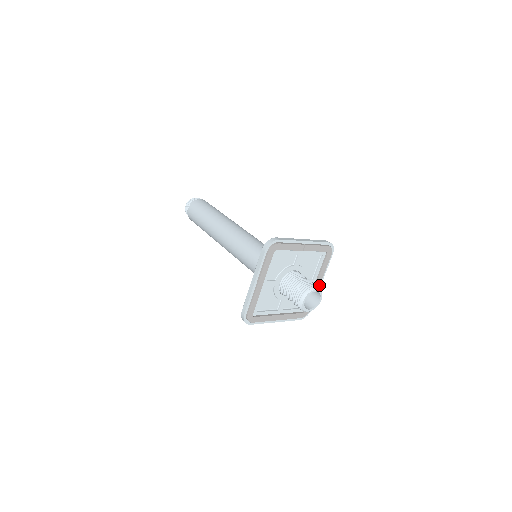
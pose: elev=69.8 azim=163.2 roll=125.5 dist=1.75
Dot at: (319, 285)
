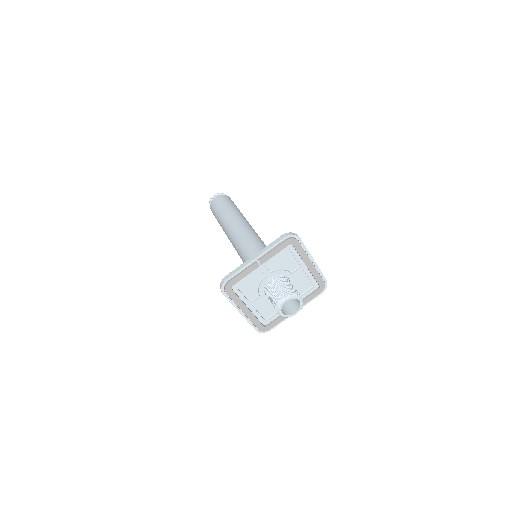
Dot at: (312, 265)
